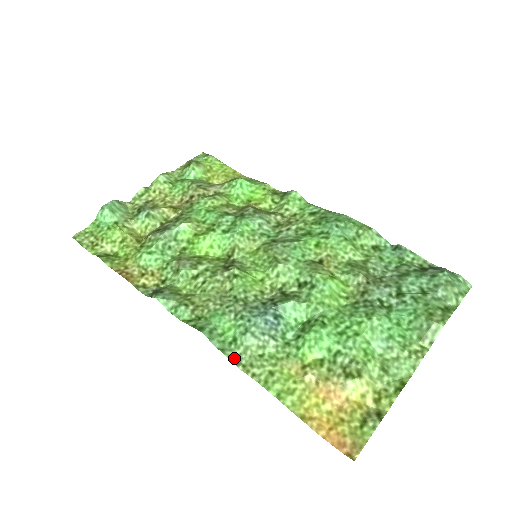
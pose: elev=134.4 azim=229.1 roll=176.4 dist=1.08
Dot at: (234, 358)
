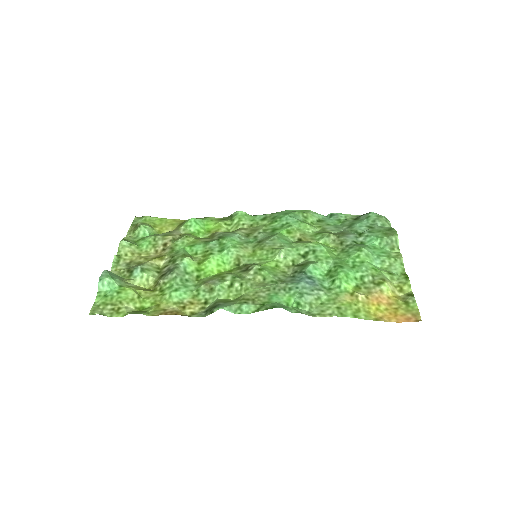
Dot at: (308, 314)
